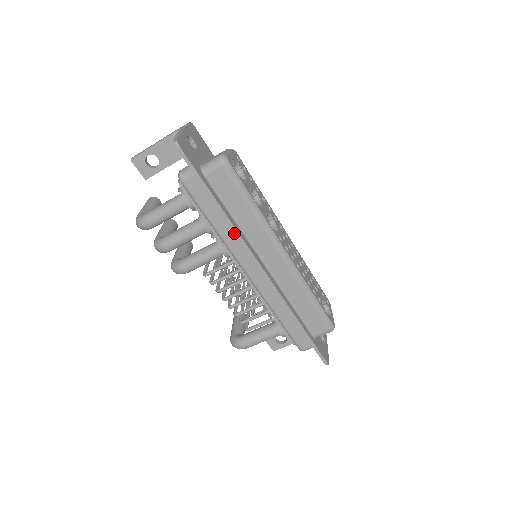
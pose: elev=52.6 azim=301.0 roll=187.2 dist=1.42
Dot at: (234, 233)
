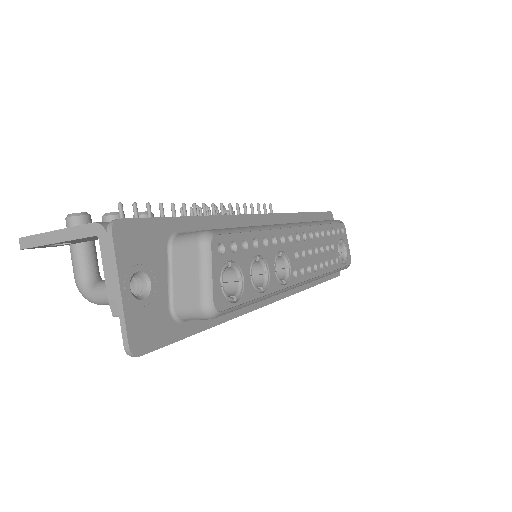
Dot at: occluded
